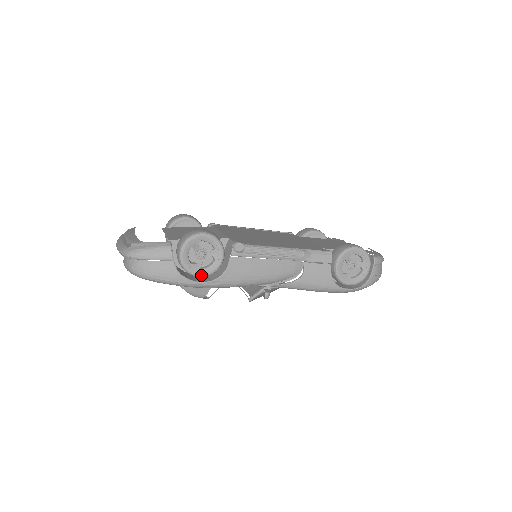
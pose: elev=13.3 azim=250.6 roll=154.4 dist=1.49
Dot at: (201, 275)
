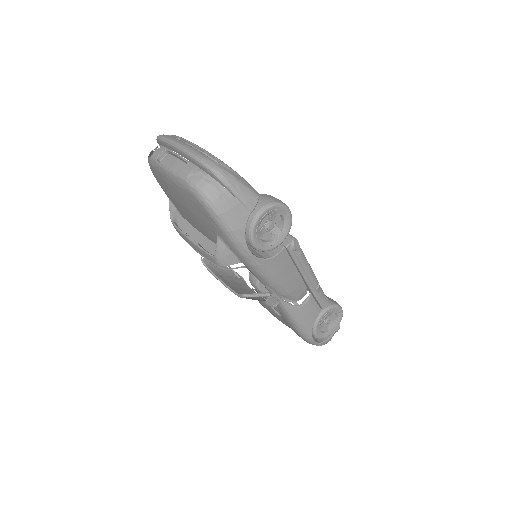
Dot at: (256, 245)
